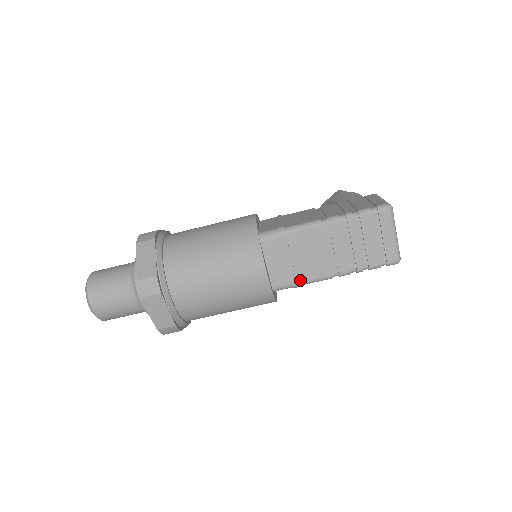
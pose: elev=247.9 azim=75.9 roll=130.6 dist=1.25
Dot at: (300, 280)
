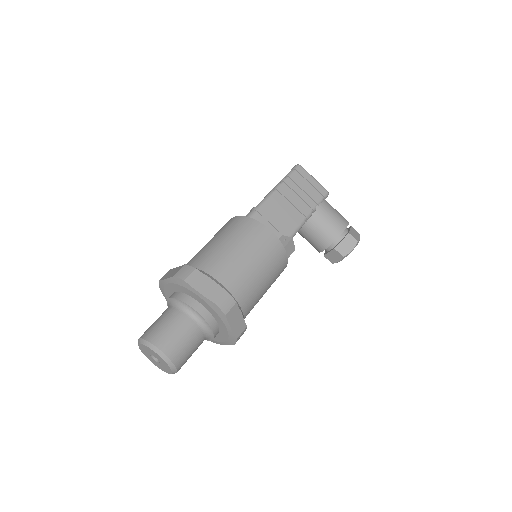
Dot at: occluded
